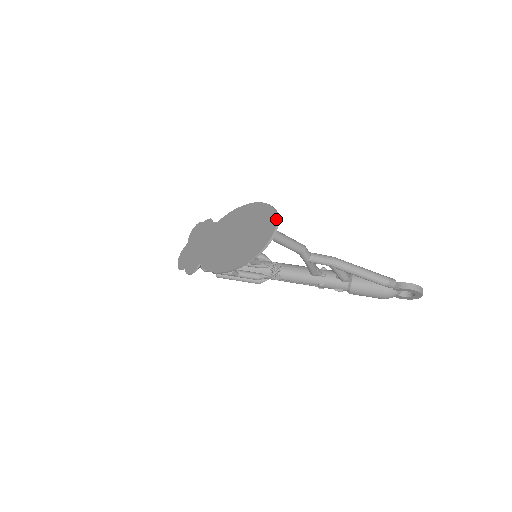
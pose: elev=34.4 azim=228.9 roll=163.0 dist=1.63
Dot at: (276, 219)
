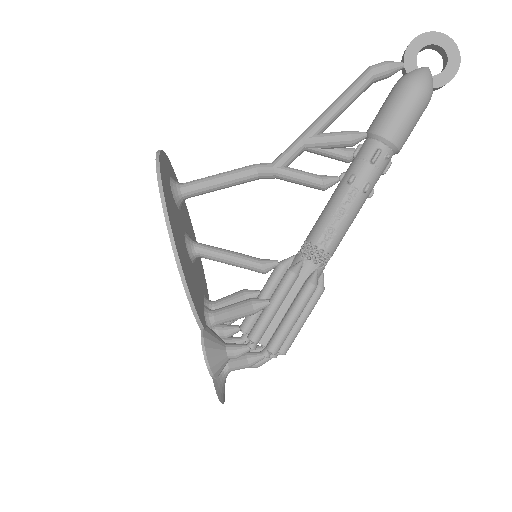
Dot at: occluded
